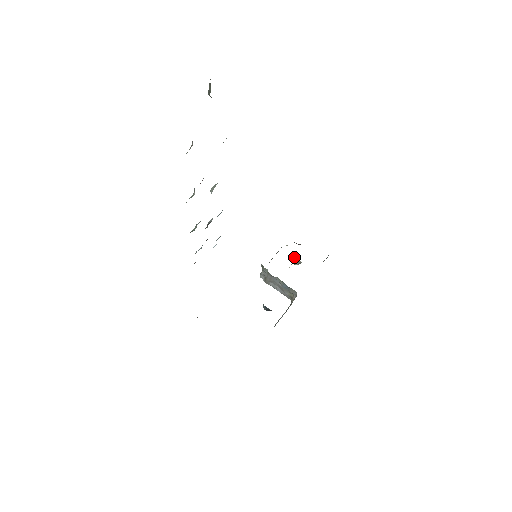
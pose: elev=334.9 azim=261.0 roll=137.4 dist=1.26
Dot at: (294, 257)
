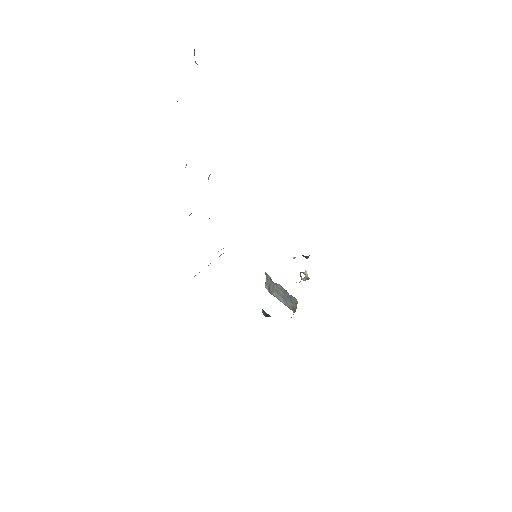
Dot at: (302, 272)
